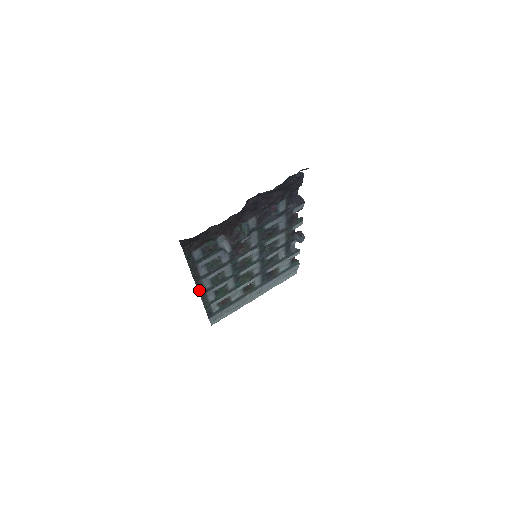
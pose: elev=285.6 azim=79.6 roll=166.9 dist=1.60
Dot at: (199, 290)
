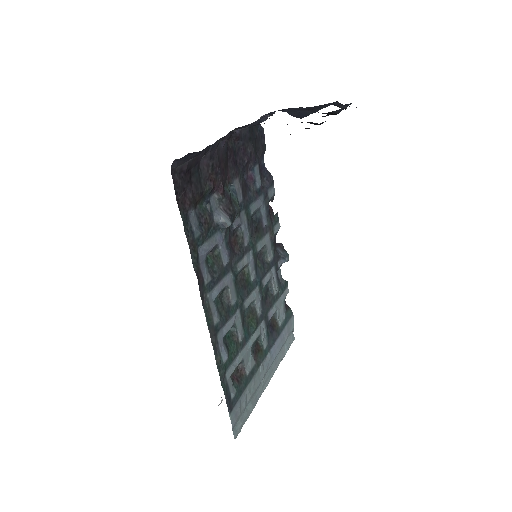
Dot at: (207, 323)
